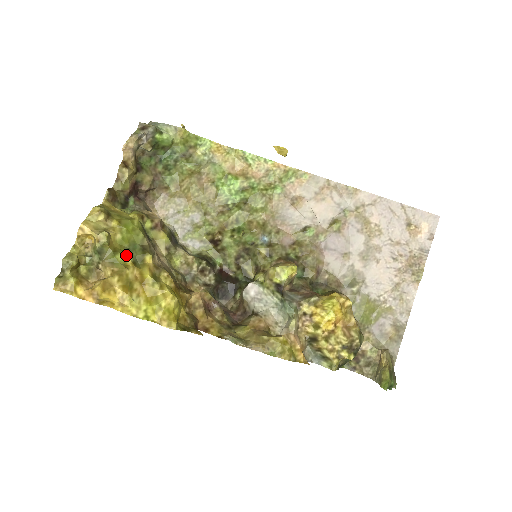
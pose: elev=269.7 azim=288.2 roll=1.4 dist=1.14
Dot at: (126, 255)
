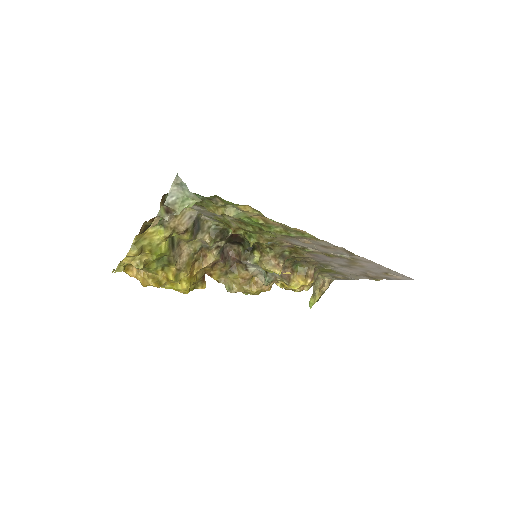
Dot at: (156, 268)
